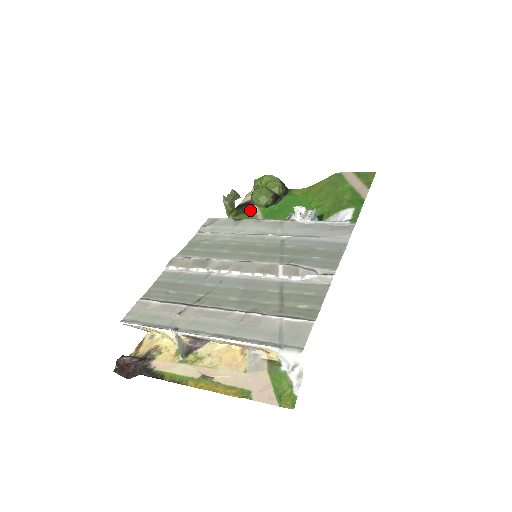
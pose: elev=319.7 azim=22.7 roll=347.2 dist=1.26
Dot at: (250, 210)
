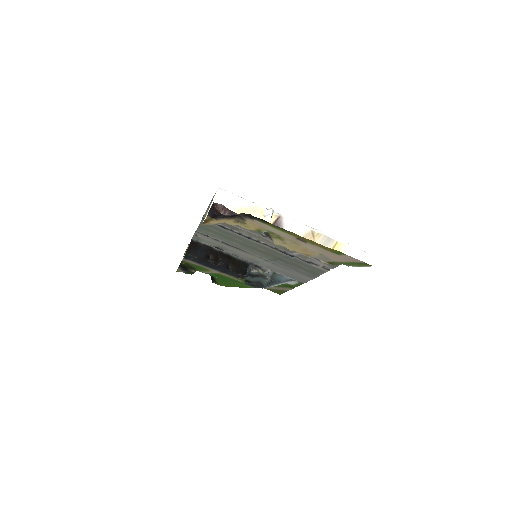
Dot at: (195, 269)
